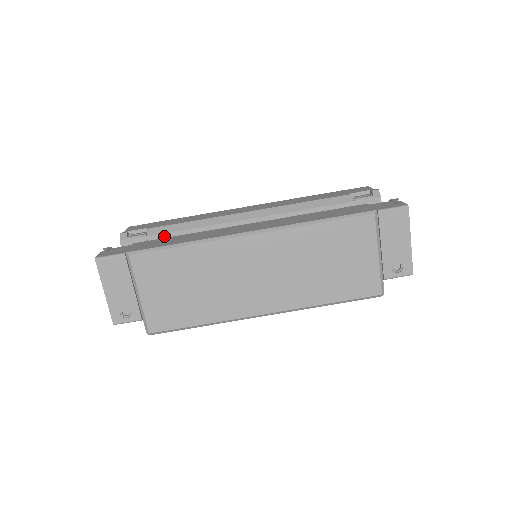
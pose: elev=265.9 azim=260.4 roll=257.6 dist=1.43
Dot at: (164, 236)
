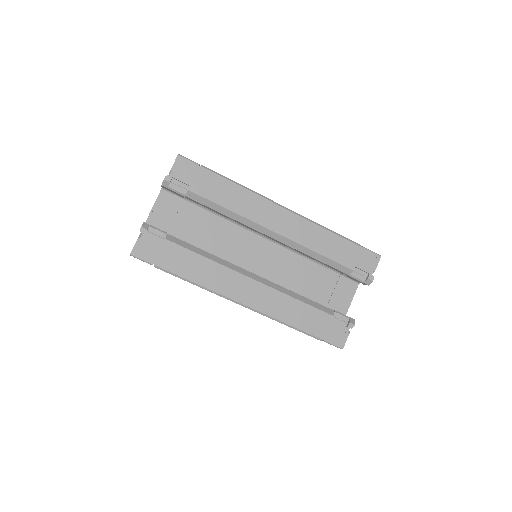
Dot at: (199, 203)
